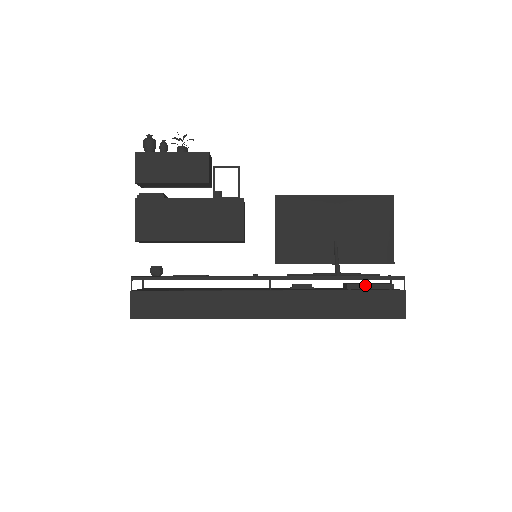
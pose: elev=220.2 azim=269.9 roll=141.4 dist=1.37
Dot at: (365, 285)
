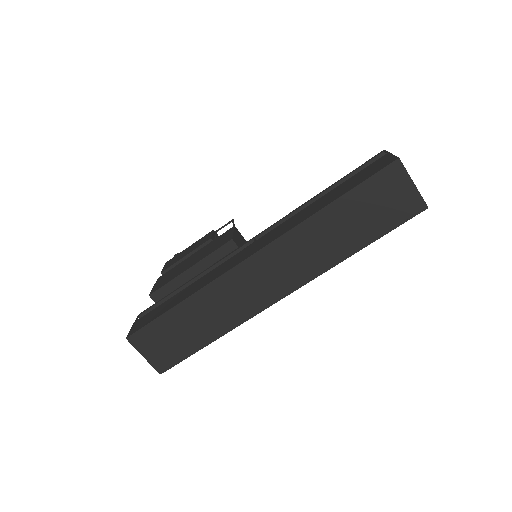
Dot at: occluded
